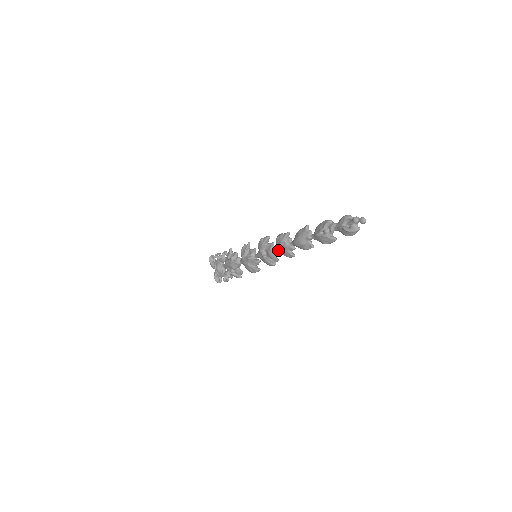
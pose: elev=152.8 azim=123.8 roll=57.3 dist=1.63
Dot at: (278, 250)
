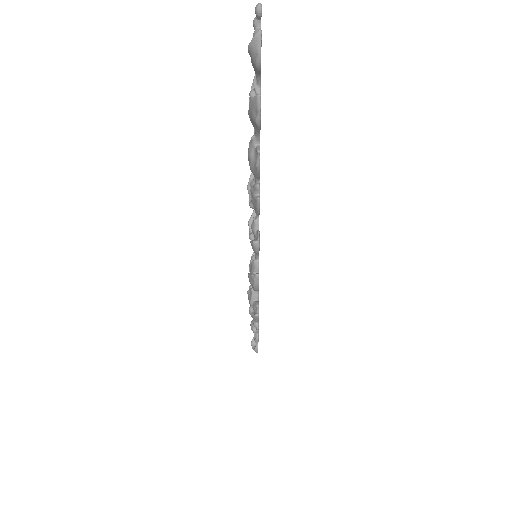
Dot at: (249, 205)
